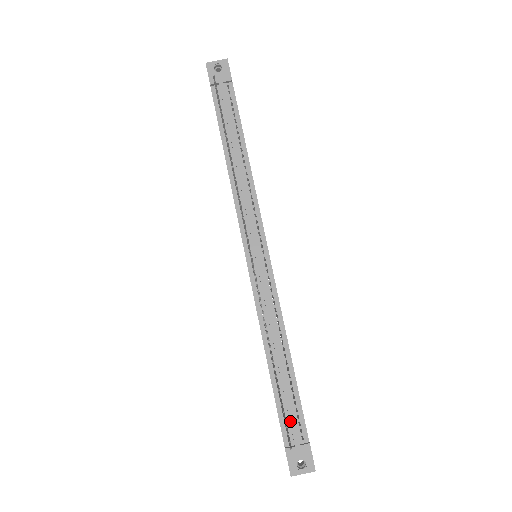
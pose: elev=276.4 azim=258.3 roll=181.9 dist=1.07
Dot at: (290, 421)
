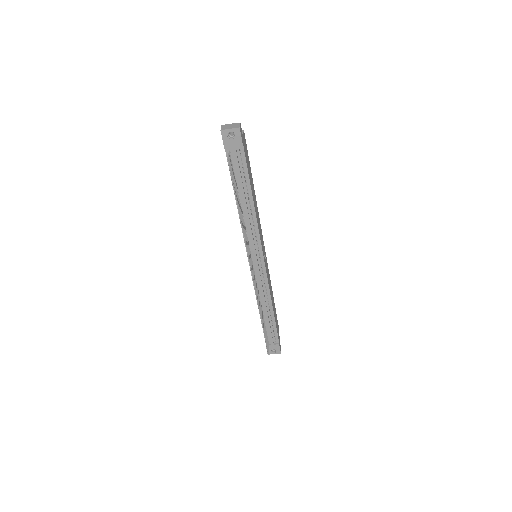
Dot at: (270, 336)
